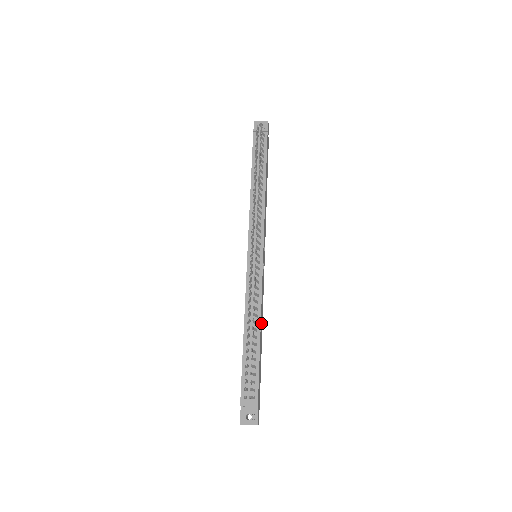
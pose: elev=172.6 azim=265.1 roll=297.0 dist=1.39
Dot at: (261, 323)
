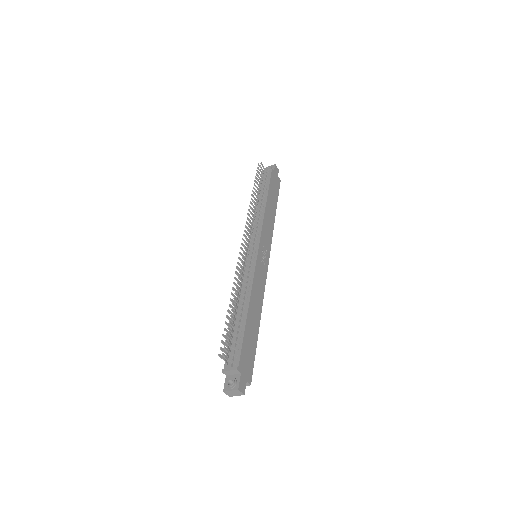
Dot at: (254, 305)
